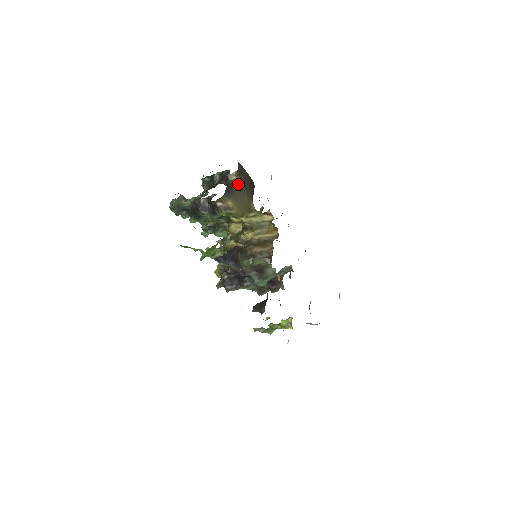
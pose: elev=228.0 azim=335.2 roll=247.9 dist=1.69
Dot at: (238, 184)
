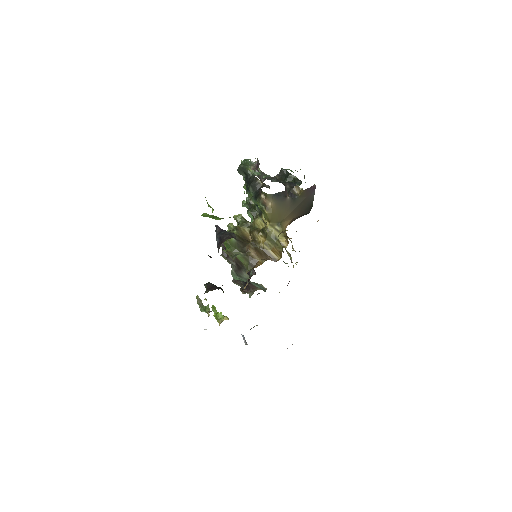
Dot at: (294, 198)
